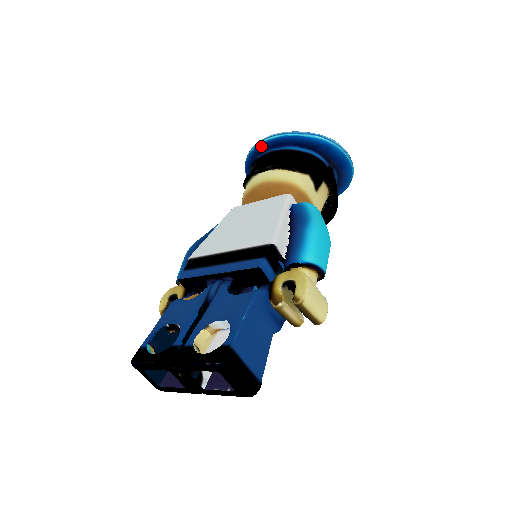
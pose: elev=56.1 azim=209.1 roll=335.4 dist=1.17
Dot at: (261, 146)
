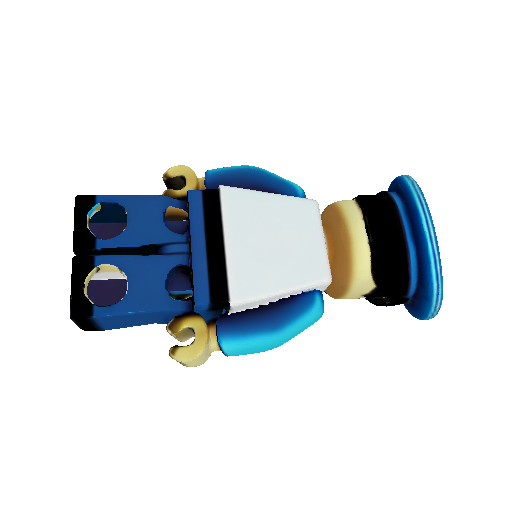
Dot at: (414, 207)
